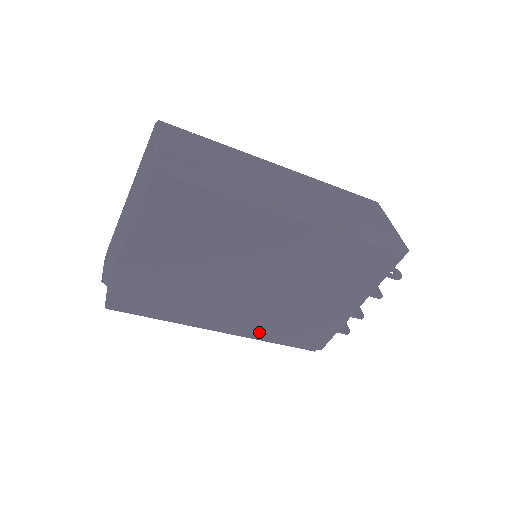
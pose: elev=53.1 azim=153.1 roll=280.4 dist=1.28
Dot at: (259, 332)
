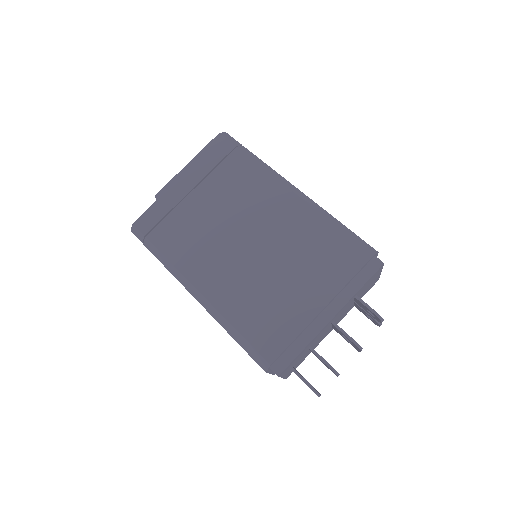
Dot at: (227, 304)
